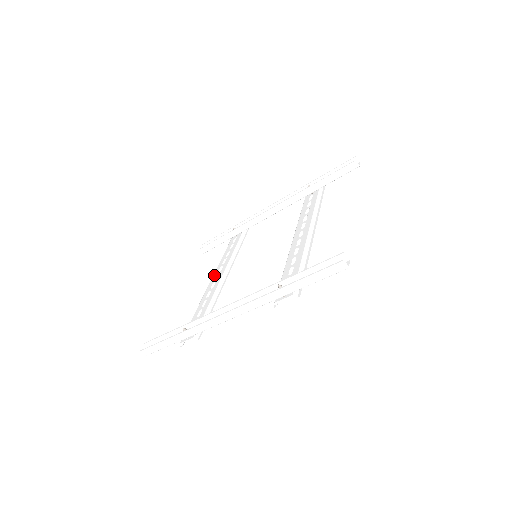
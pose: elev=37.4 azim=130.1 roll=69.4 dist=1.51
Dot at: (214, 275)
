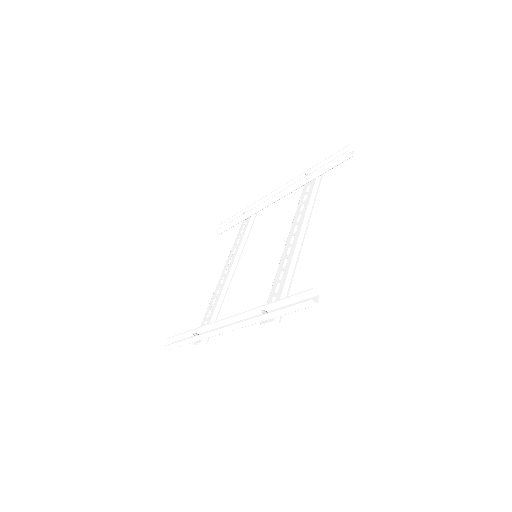
Dot at: (224, 268)
